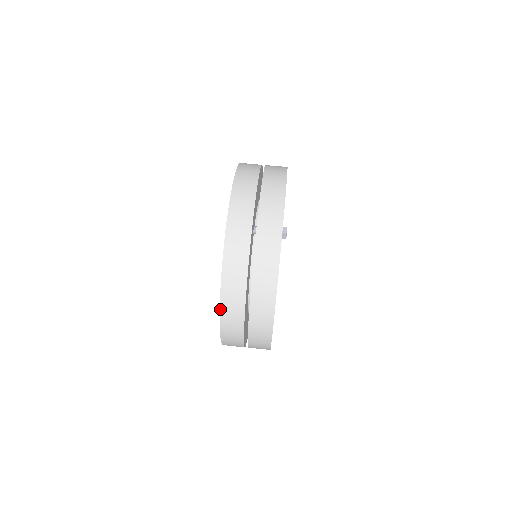
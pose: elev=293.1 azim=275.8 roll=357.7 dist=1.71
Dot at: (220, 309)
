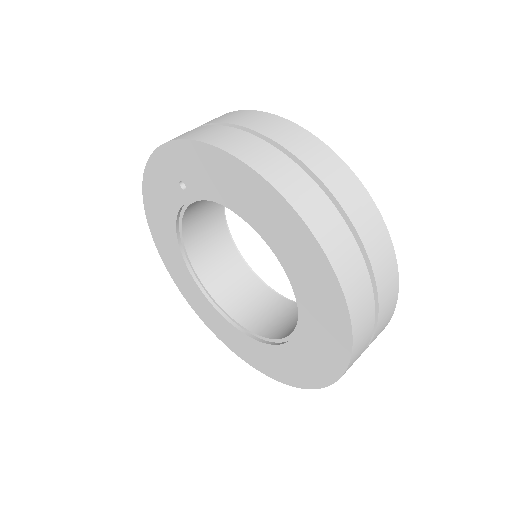
Dot at: (258, 173)
